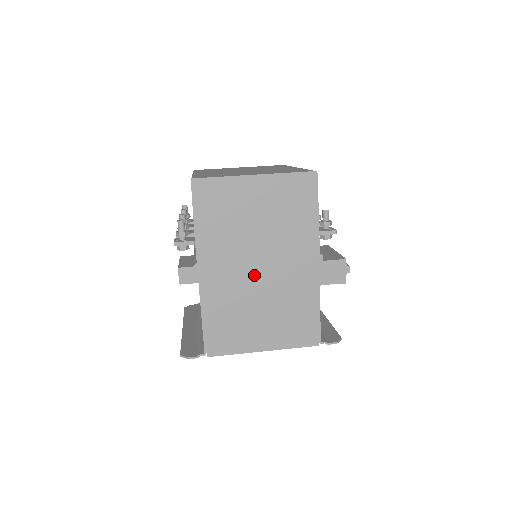
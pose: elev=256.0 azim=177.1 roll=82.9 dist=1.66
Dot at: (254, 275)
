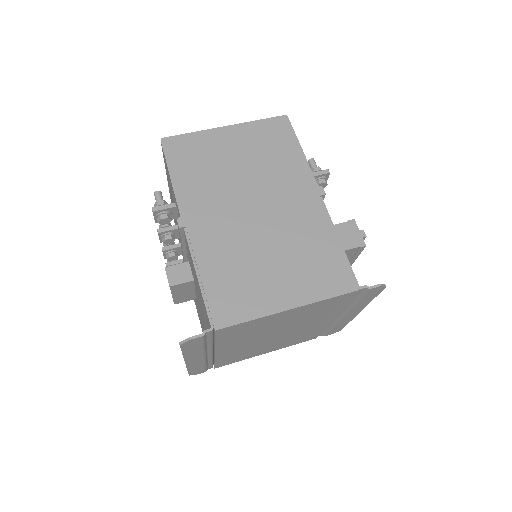
Dot at: (250, 219)
